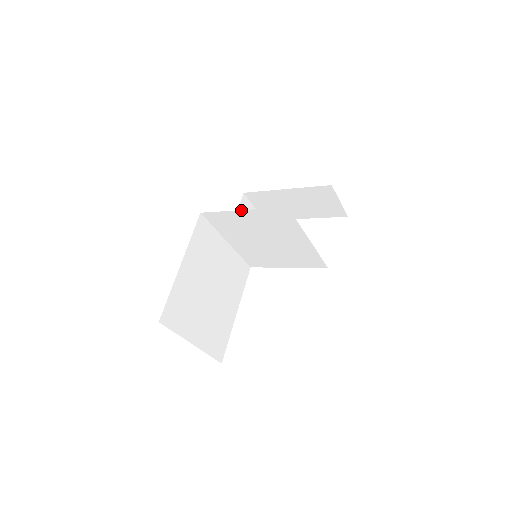
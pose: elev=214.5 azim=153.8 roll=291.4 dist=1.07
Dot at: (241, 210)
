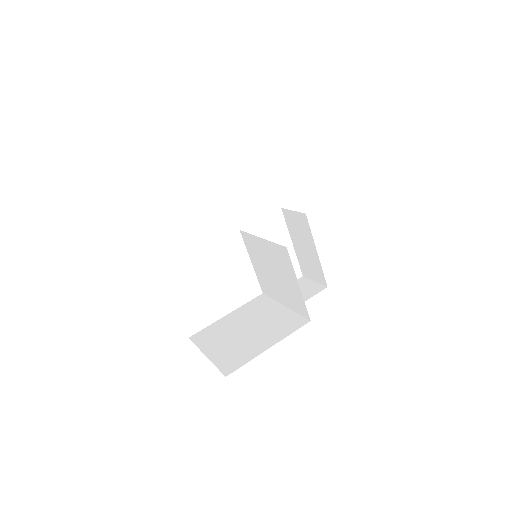
Dot at: occluded
